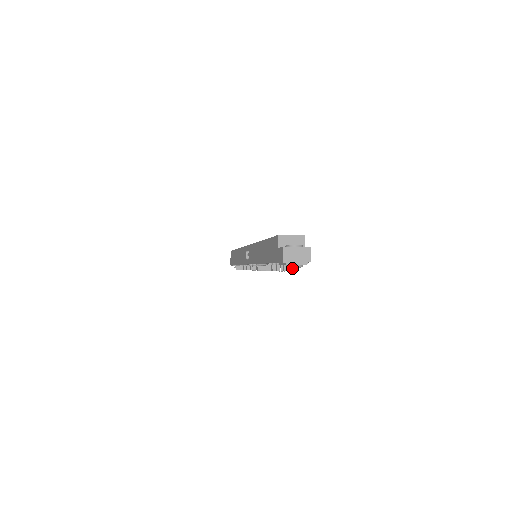
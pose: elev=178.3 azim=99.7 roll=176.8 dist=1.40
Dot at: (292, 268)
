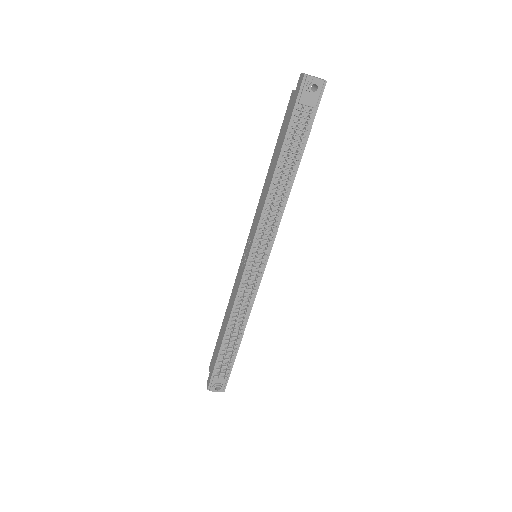
Dot at: (313, 82)
